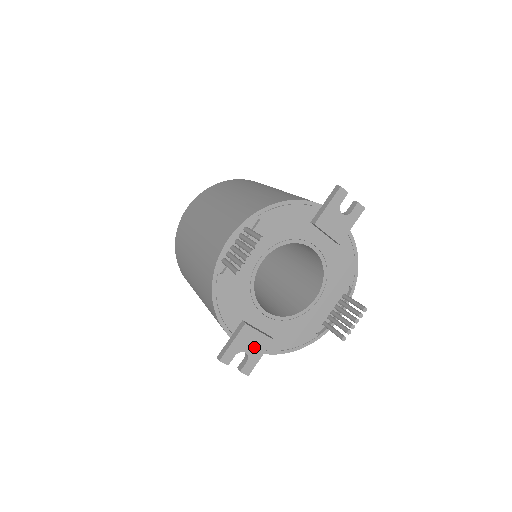
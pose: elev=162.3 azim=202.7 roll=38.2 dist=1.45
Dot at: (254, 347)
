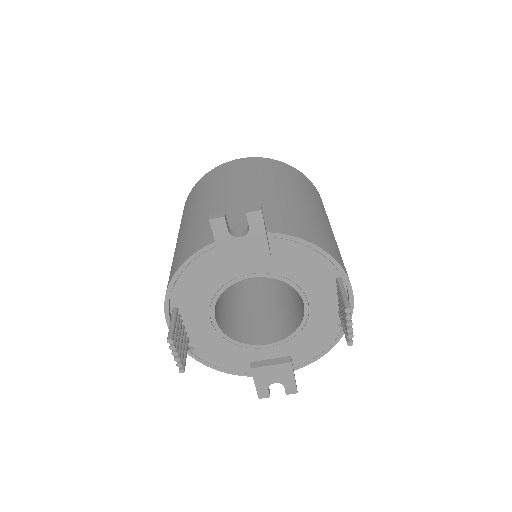
Dot at: (279, 376)
